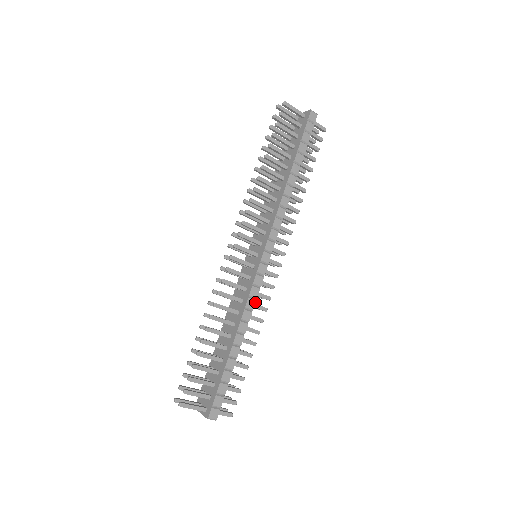
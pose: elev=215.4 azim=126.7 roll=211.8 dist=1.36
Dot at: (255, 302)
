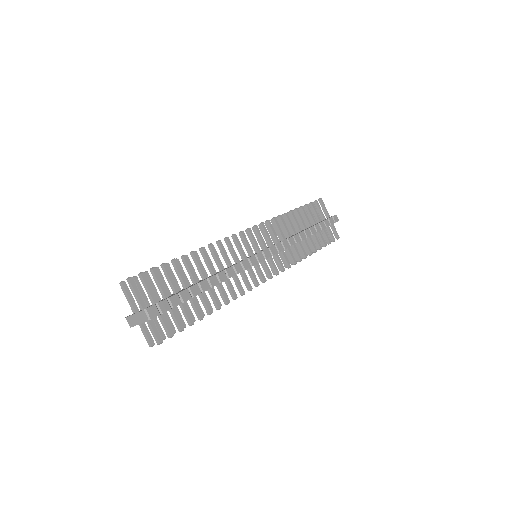
Dot at: (242, 271)
